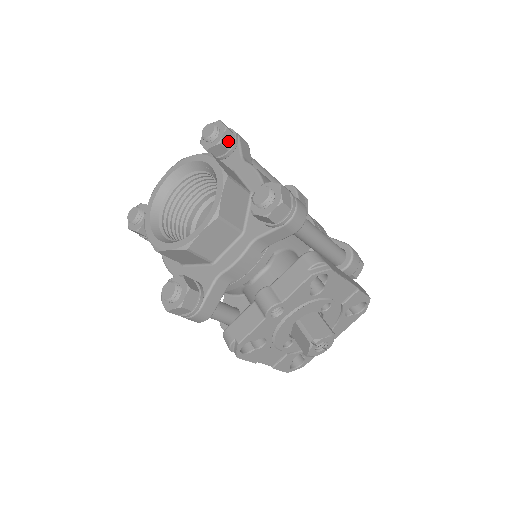
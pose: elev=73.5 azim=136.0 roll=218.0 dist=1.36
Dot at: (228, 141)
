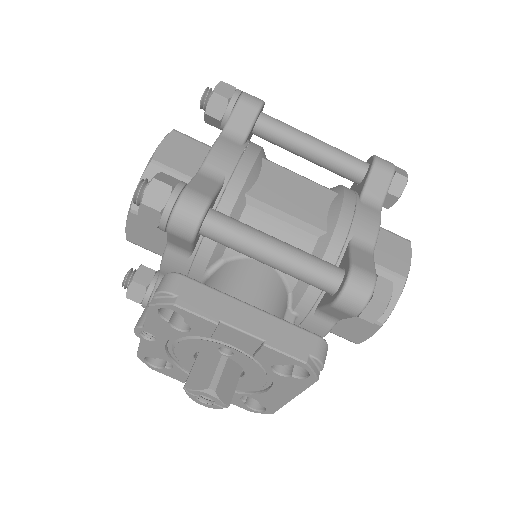
Dot at: (218, 109)
